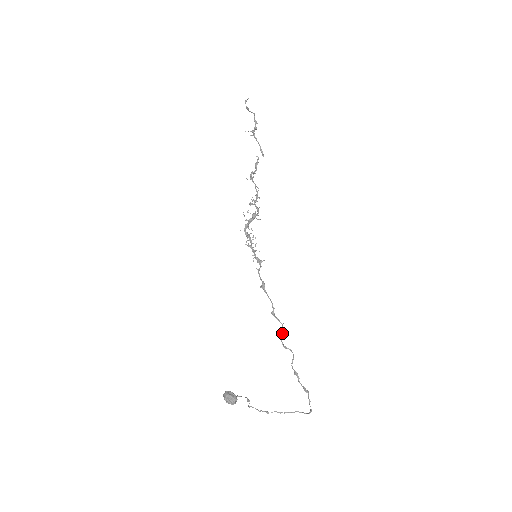
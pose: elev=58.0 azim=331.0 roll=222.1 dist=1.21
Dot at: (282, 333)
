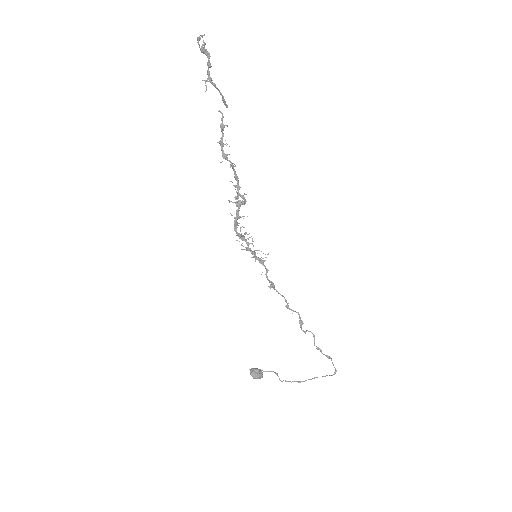
Dot at: (301, 322)
